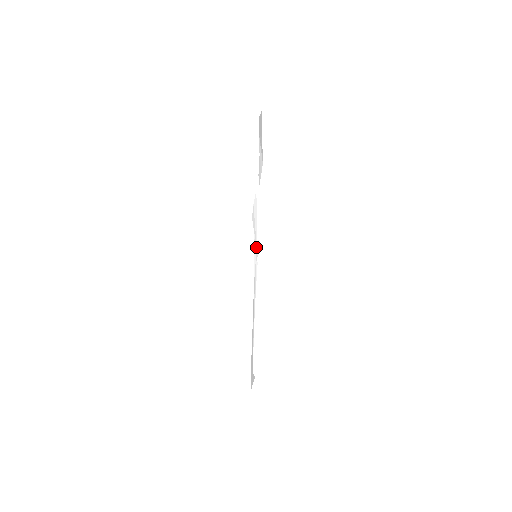
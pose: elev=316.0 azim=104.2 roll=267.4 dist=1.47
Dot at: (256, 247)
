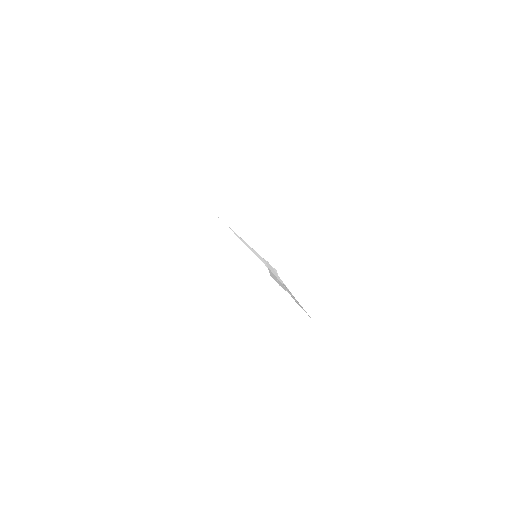
Dot at: occluded
